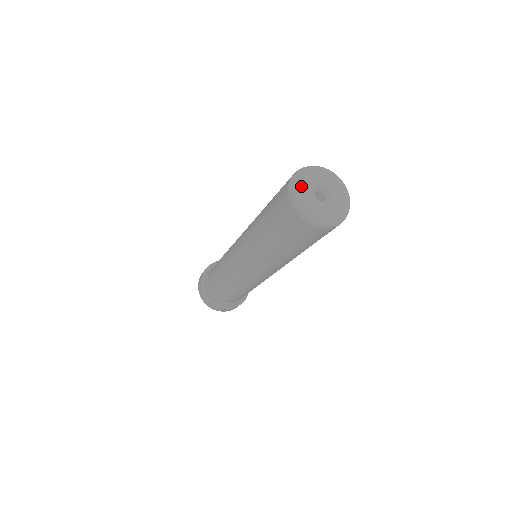
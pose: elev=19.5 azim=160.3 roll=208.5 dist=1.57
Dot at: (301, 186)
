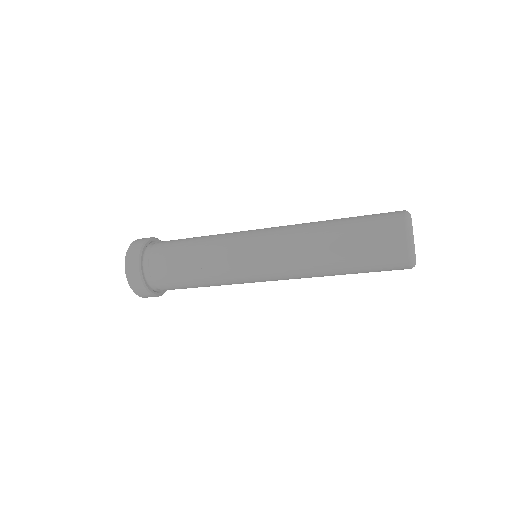
Dot at: occluded
